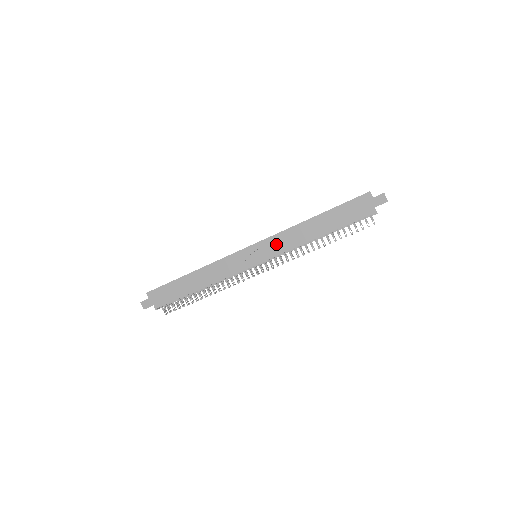
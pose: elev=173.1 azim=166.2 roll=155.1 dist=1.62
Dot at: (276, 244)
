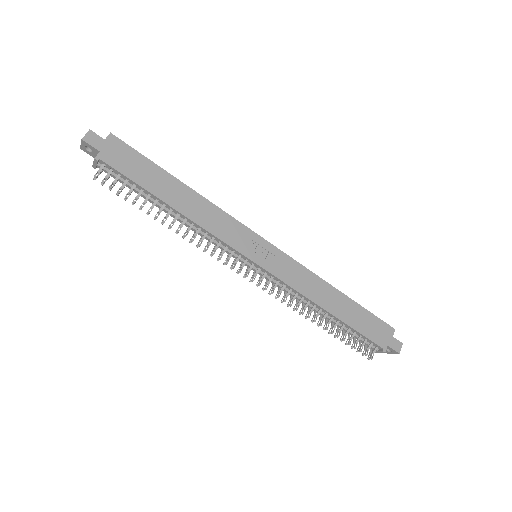
Dot at: (290, 270)
